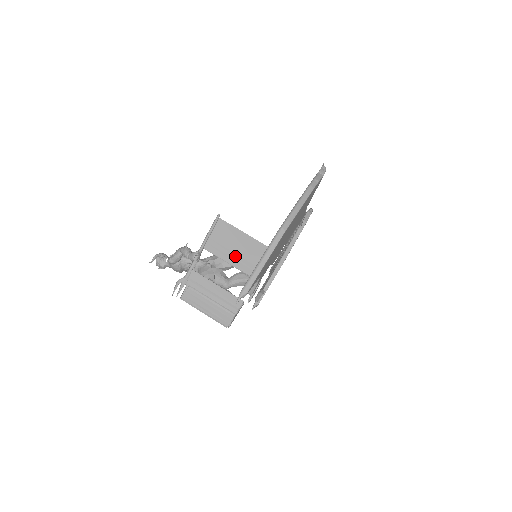
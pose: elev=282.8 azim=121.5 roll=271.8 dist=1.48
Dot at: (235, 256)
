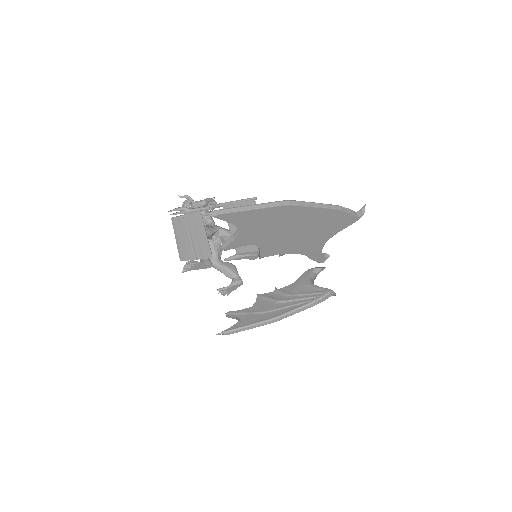
Dot at: occluded
